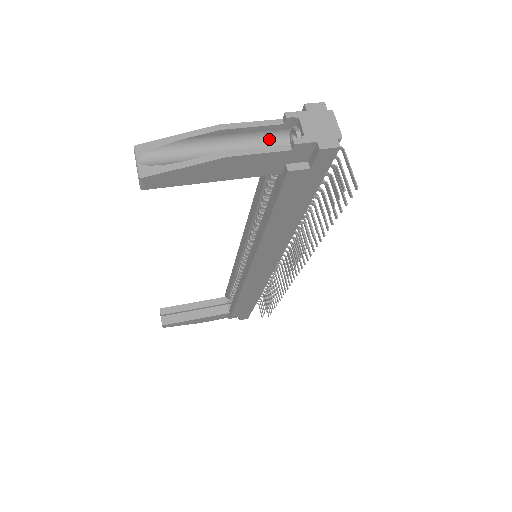
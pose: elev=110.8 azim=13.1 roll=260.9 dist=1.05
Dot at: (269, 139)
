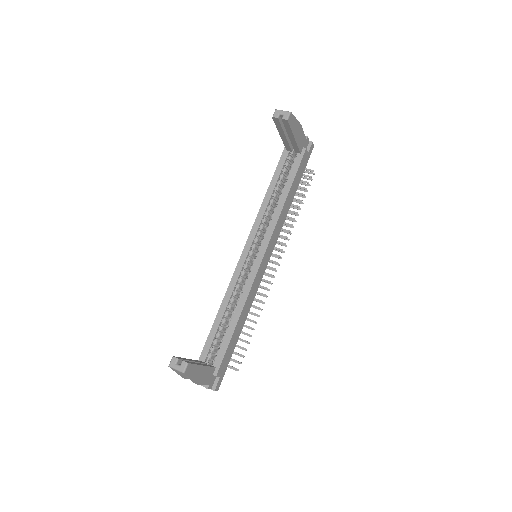
Dot at: occluded
